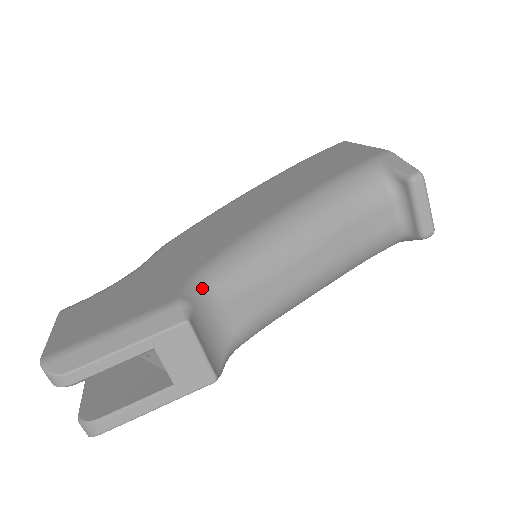
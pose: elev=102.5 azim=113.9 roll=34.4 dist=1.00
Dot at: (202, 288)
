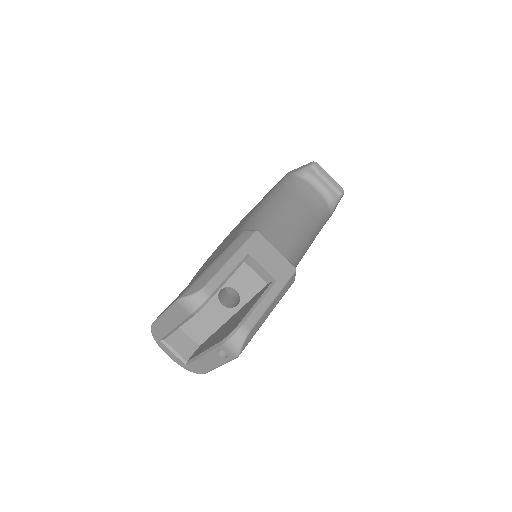
Dot at: occluded
